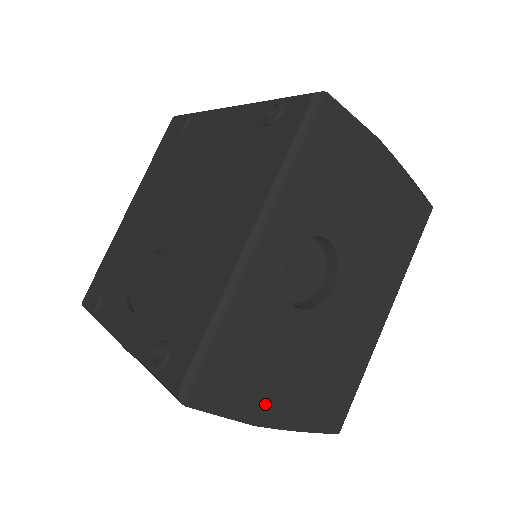
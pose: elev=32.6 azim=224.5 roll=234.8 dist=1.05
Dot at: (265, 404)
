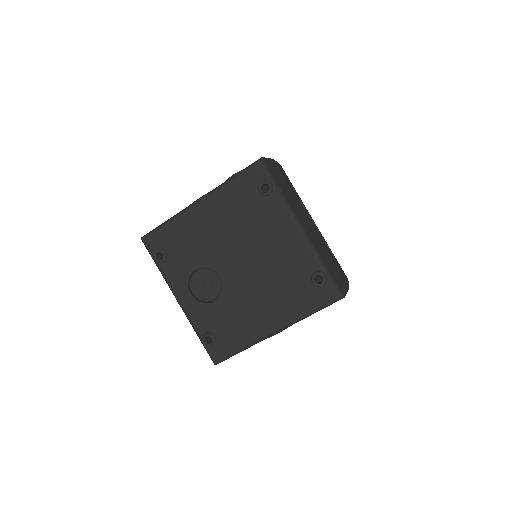
Dot at: occluded
